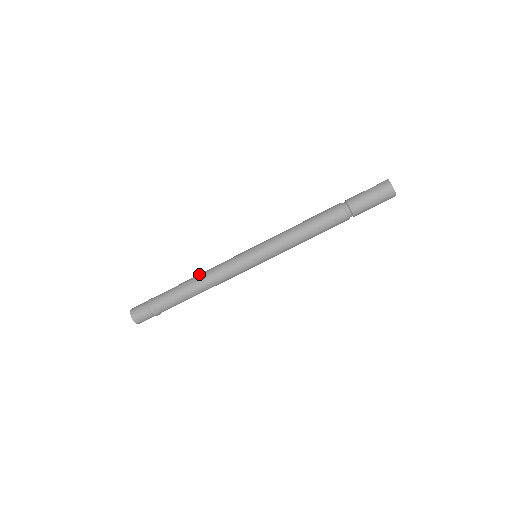
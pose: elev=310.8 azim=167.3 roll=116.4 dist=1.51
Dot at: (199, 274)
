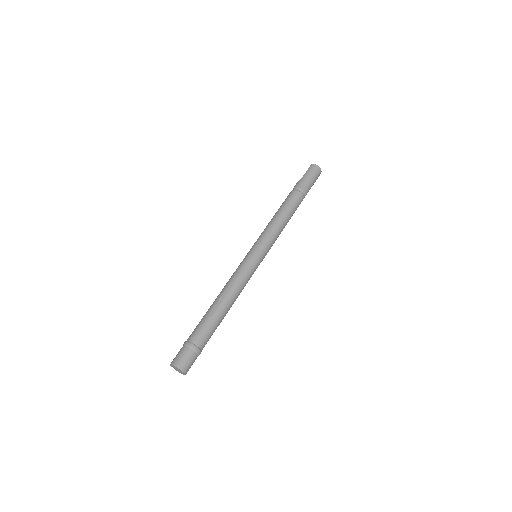
Dot at: (220, 294)
